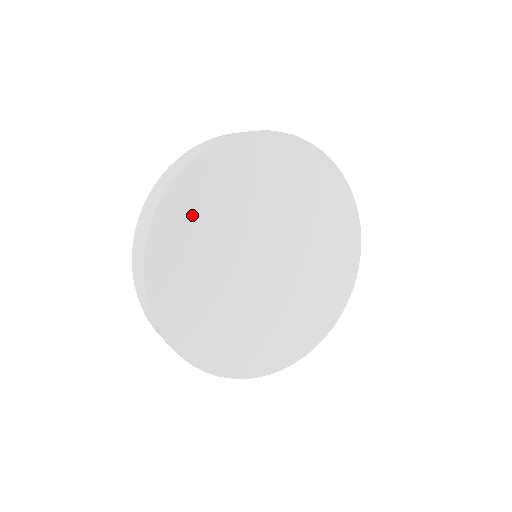
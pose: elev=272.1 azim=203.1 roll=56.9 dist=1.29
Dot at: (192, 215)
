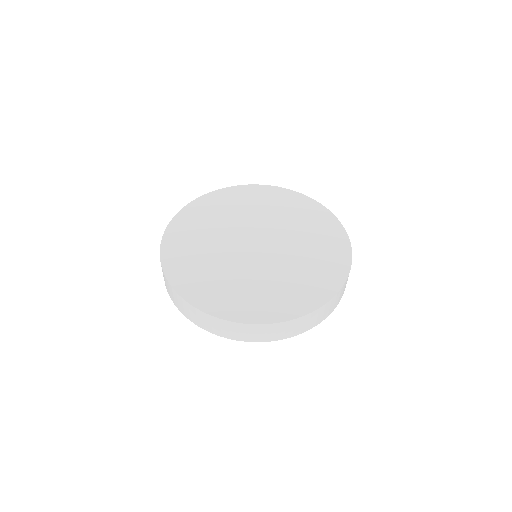
Dot at: (224, 203)
